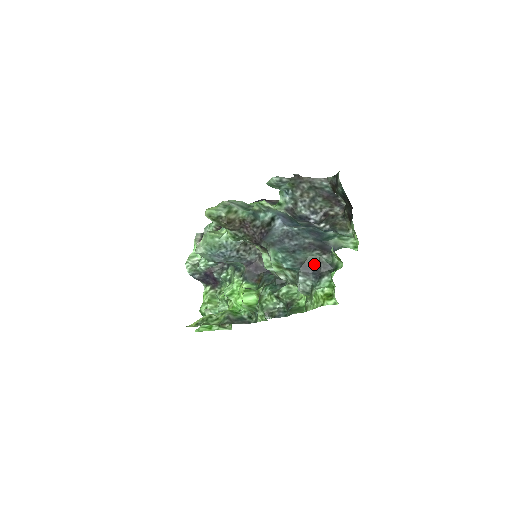
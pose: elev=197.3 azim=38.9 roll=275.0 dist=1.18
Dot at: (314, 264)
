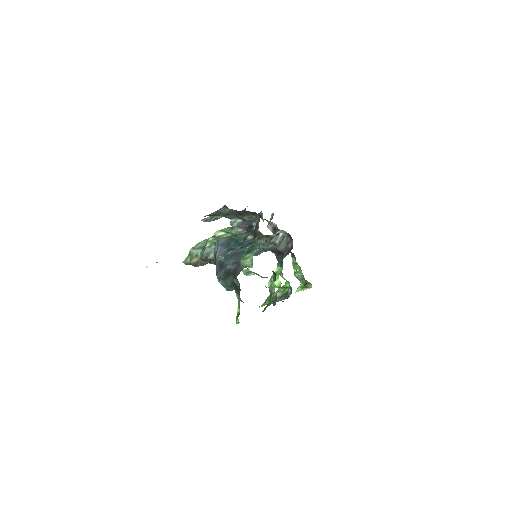
Dot at: (235, 286)
